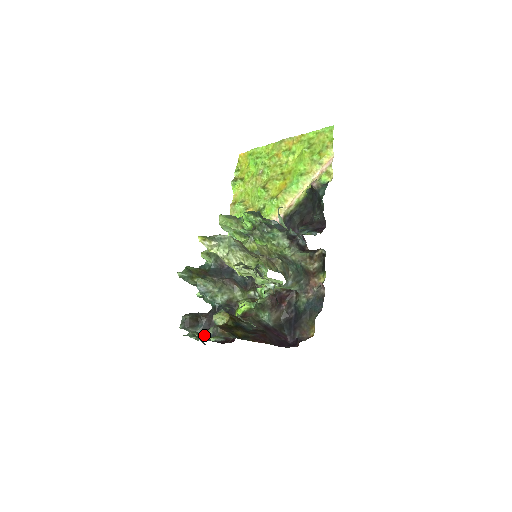
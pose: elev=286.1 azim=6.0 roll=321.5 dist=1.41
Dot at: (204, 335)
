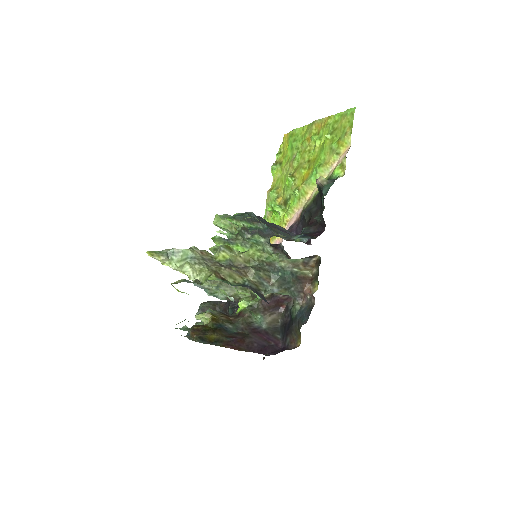
Dot at: occluded
